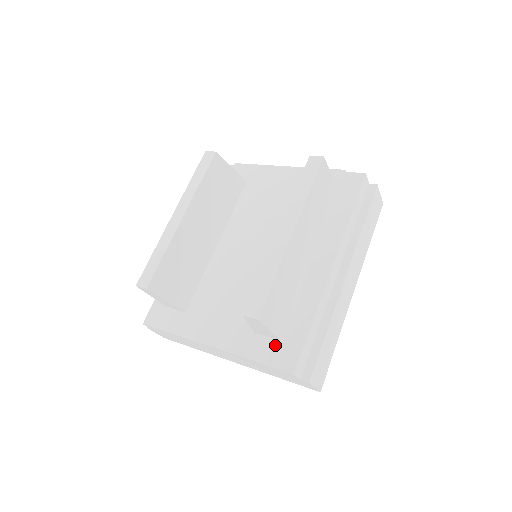
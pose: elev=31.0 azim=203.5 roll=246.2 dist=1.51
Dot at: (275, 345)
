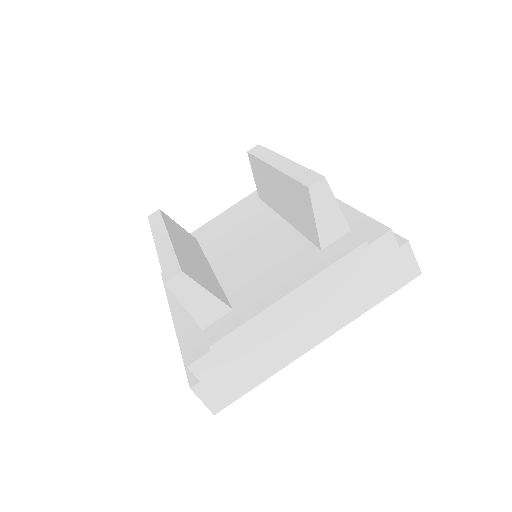
Dot at: (350, 235)
